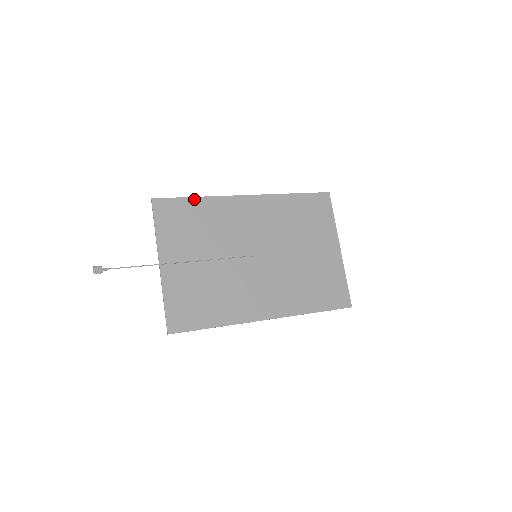
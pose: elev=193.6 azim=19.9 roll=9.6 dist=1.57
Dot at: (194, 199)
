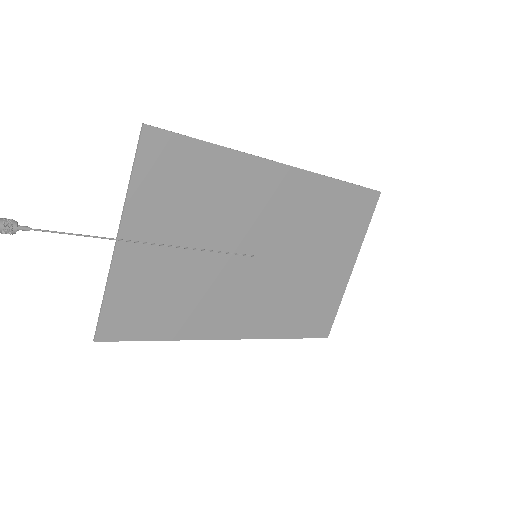
Dot at: (210, 147)
